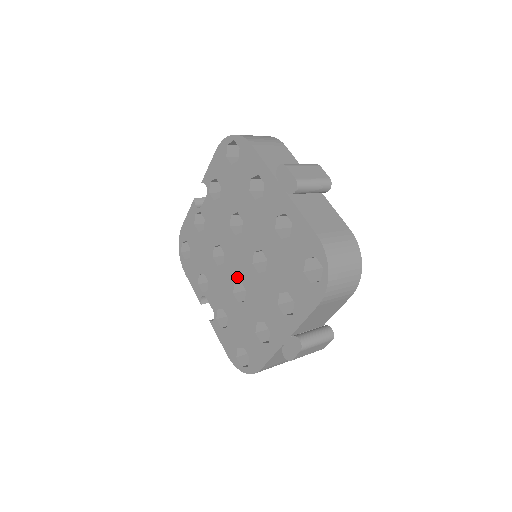
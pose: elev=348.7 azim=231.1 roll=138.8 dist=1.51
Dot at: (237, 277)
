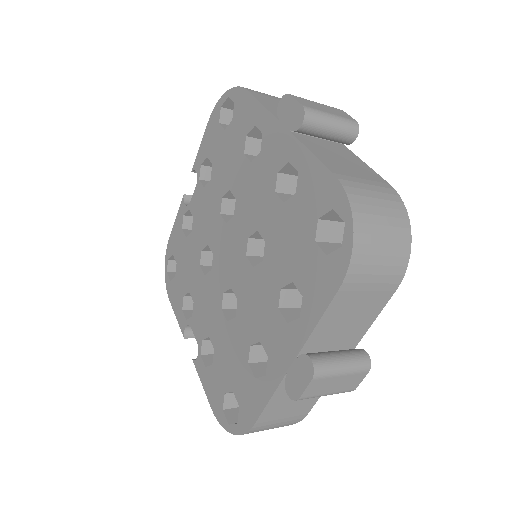
Dot at: (227, 283)
